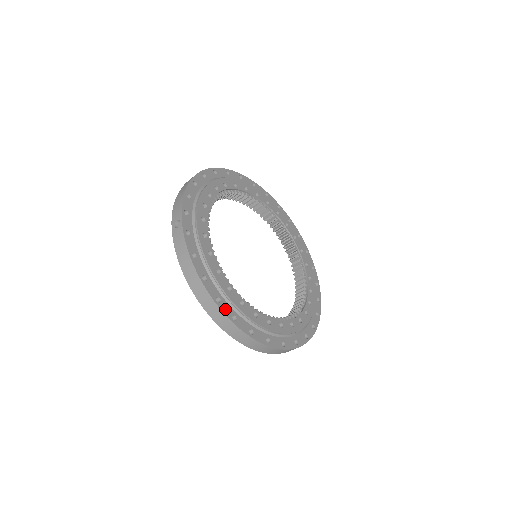
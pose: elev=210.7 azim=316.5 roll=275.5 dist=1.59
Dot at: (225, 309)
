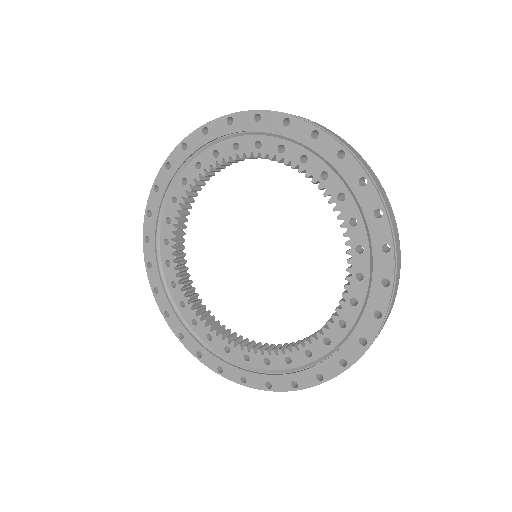
Dot at: occluded
